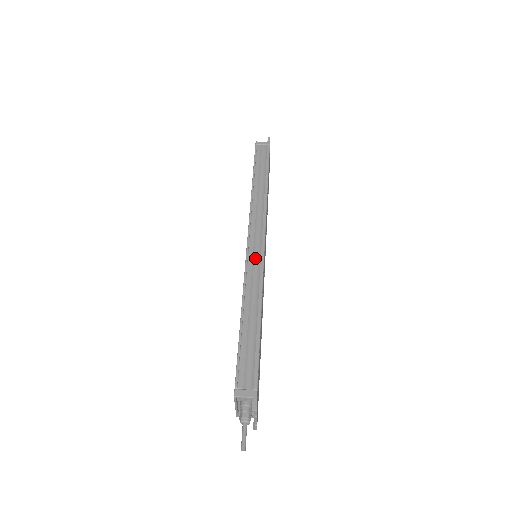
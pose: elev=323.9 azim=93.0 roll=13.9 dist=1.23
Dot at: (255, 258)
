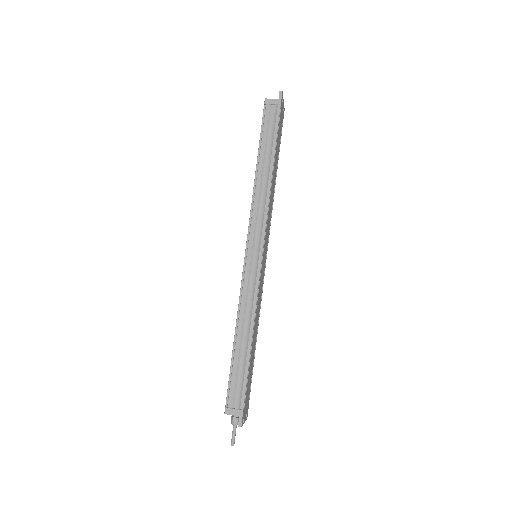
Dot at: (252, 272)
